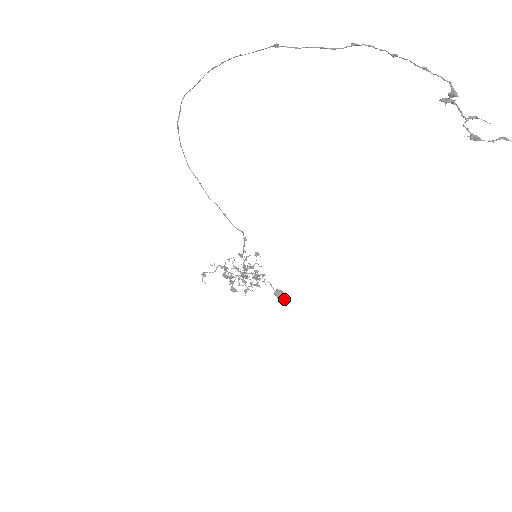
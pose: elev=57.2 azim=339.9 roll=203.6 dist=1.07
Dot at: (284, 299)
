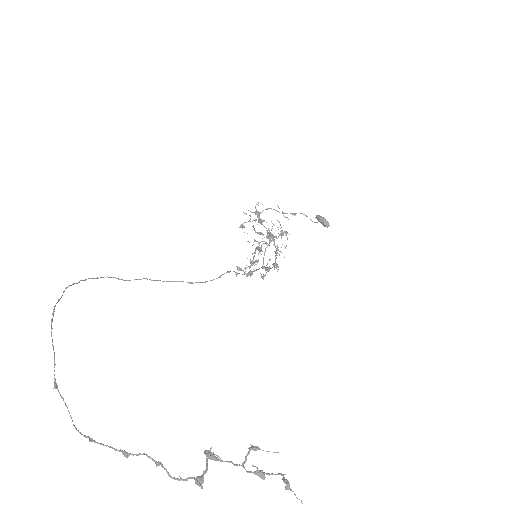
Dot at: occluded
